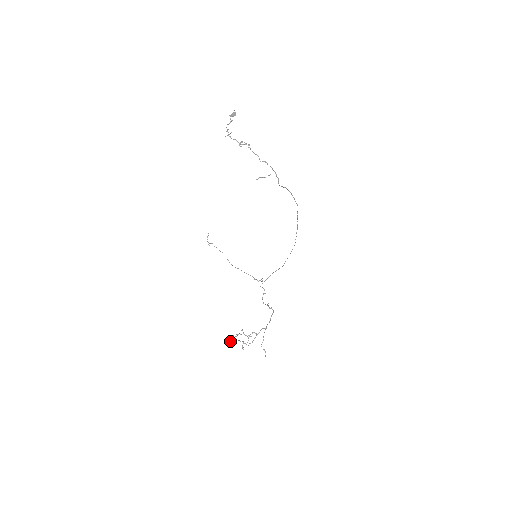
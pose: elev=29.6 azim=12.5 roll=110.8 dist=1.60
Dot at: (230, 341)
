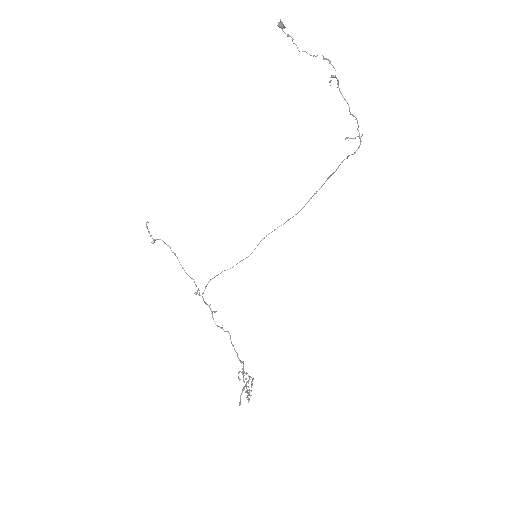
Dot at: (240, 396)
